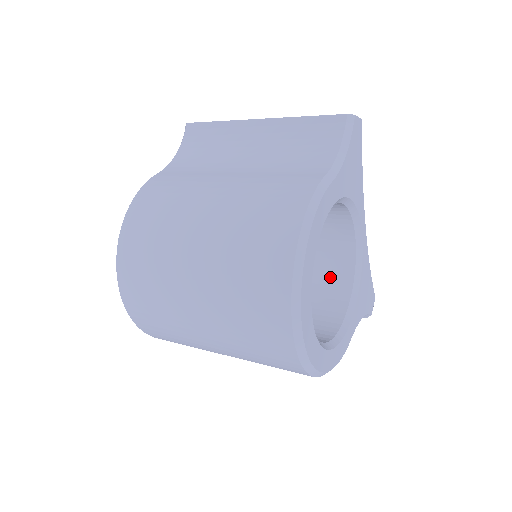
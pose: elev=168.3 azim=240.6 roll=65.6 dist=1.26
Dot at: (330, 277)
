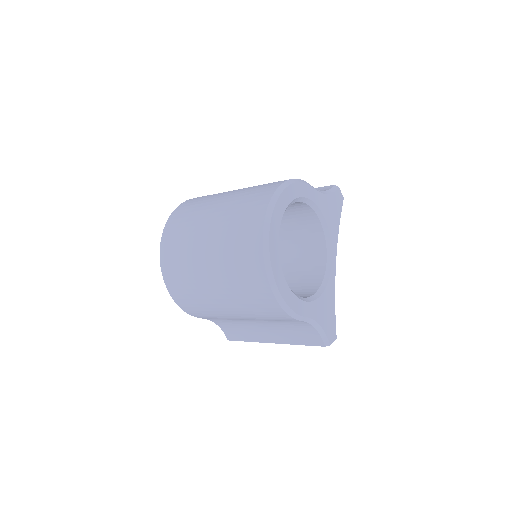
Dot at: (303, 288)
